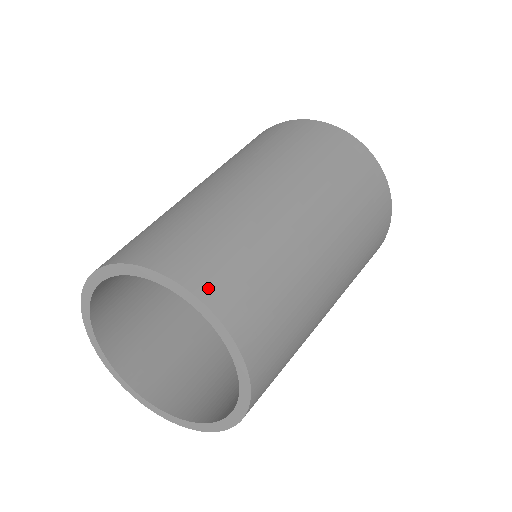
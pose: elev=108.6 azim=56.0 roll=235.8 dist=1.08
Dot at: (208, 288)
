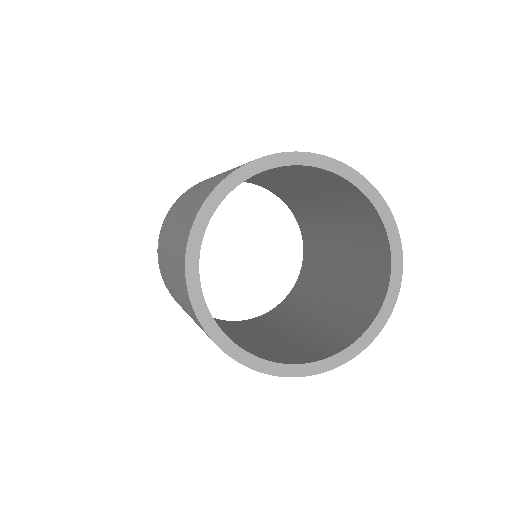
Dot at: occluded
